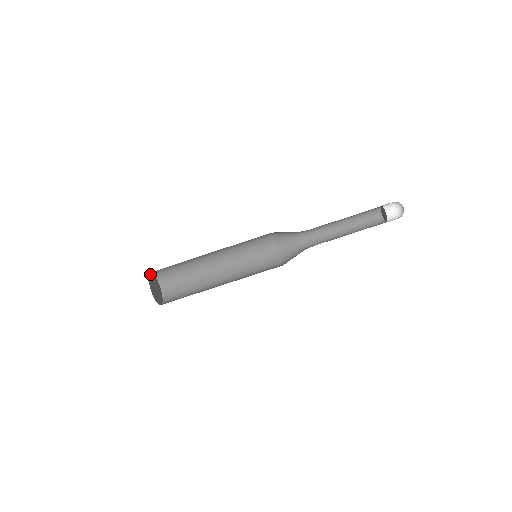
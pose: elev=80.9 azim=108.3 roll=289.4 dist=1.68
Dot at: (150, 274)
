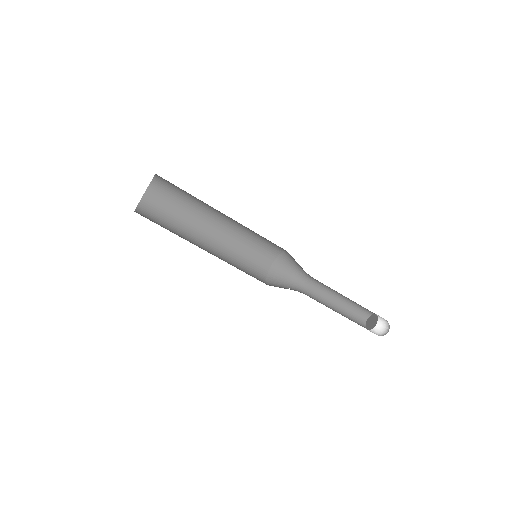
Dot at: occluded
